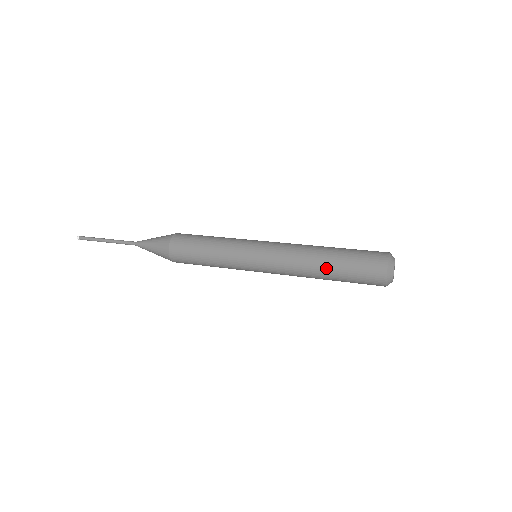
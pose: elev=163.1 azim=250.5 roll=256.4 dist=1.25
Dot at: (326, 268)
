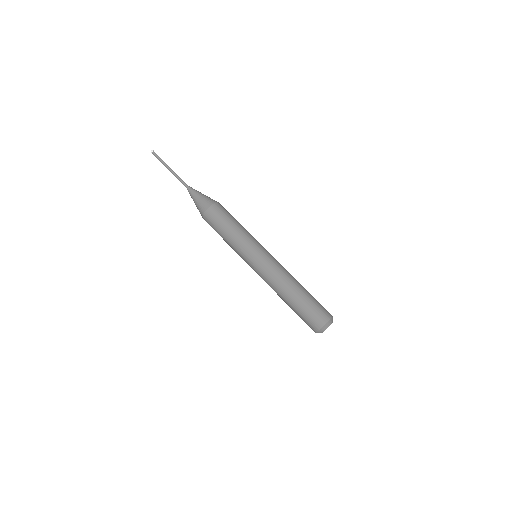
Dot at: (287, 302)
